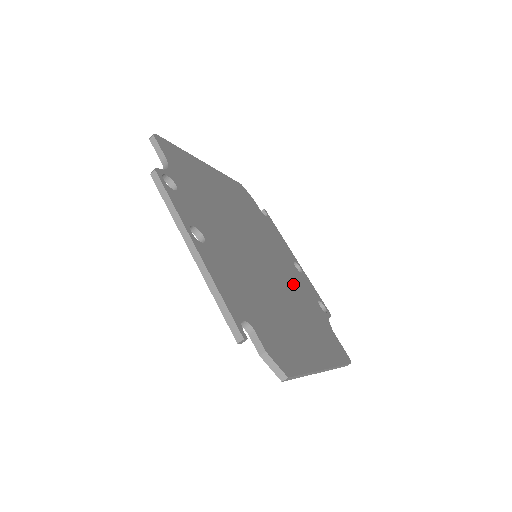
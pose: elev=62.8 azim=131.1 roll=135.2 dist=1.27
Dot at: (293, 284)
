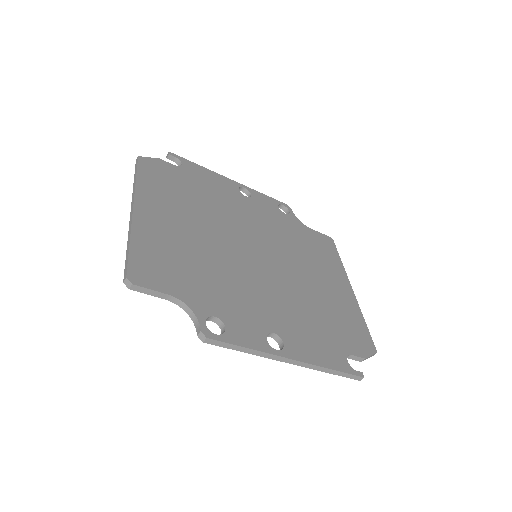
Dot at: (274, 231)
